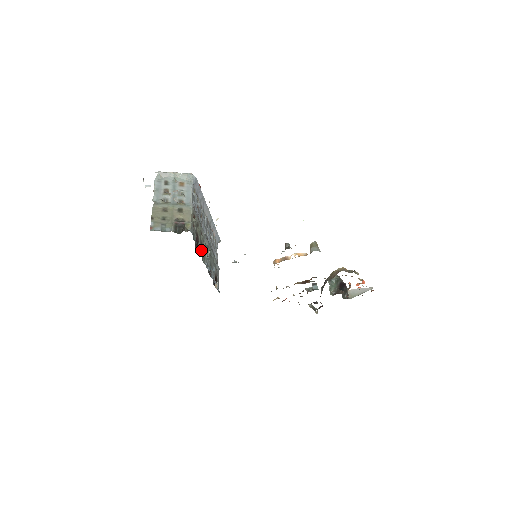
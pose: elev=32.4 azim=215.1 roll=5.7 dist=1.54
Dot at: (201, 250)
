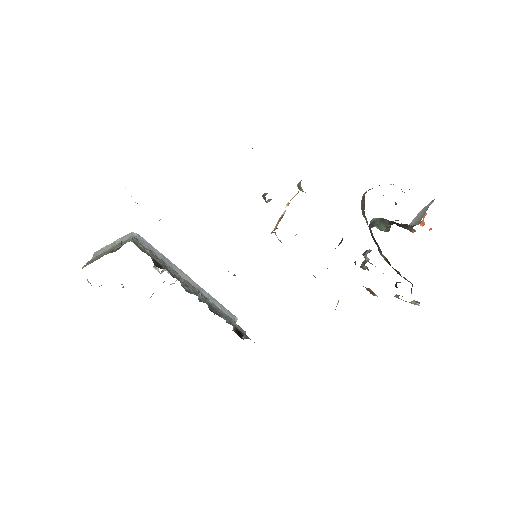
Dot at: (173, 277)
